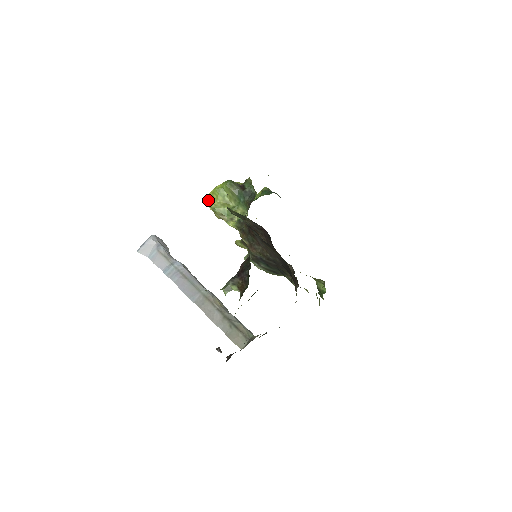
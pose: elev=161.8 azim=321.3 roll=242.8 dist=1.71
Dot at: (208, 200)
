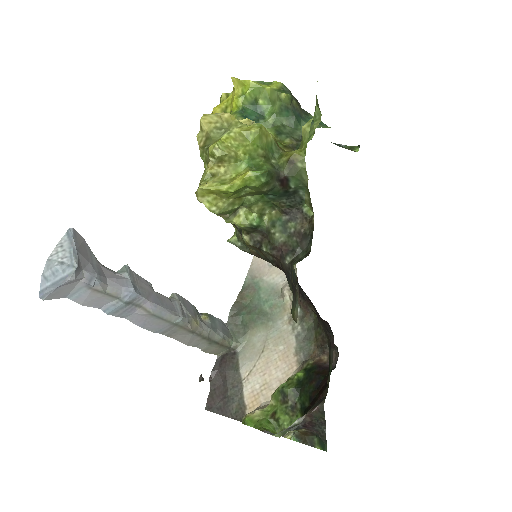
Dot at: (203, 194)
